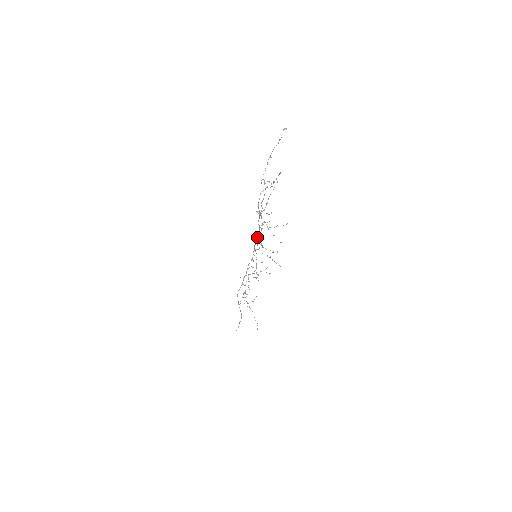
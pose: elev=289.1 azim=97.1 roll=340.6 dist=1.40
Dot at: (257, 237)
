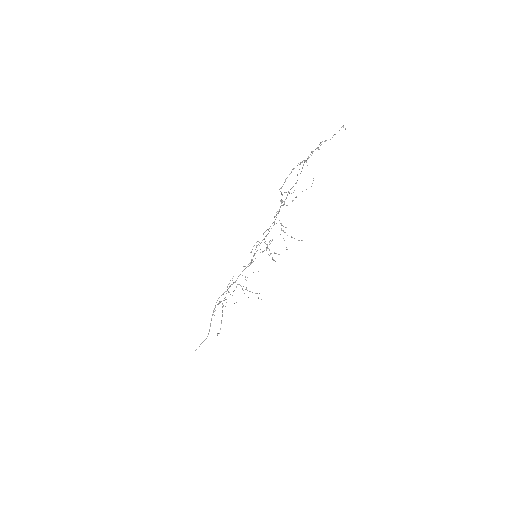
Dot at: (267, 234)
